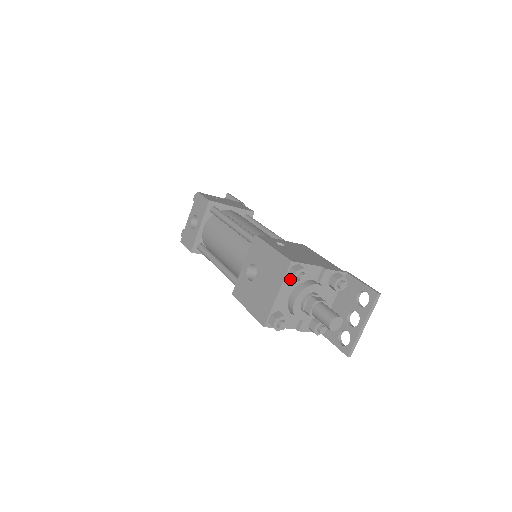
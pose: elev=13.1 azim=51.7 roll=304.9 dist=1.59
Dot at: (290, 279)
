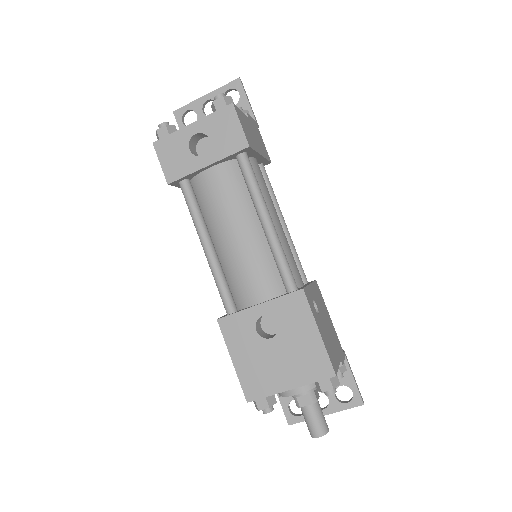
Dot at: occluded
